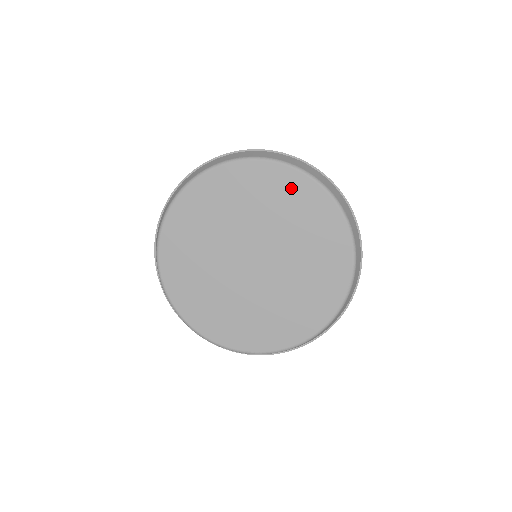
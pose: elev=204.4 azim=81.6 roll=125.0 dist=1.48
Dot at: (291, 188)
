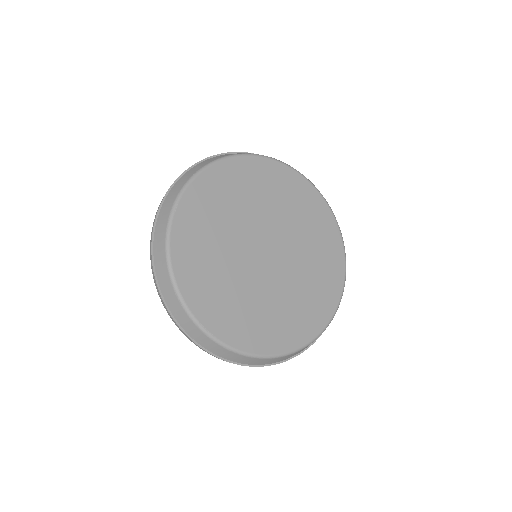
Dot at: (326, 228)
